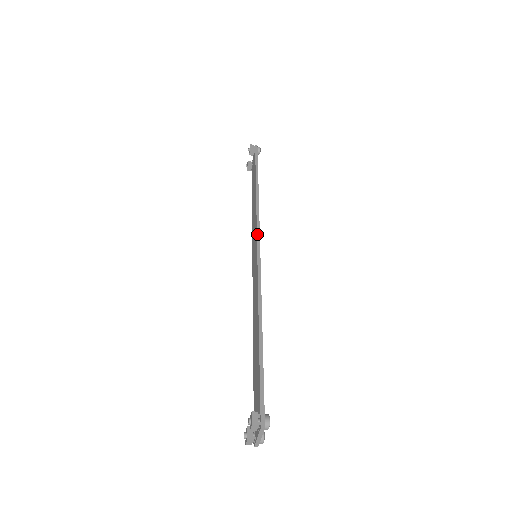
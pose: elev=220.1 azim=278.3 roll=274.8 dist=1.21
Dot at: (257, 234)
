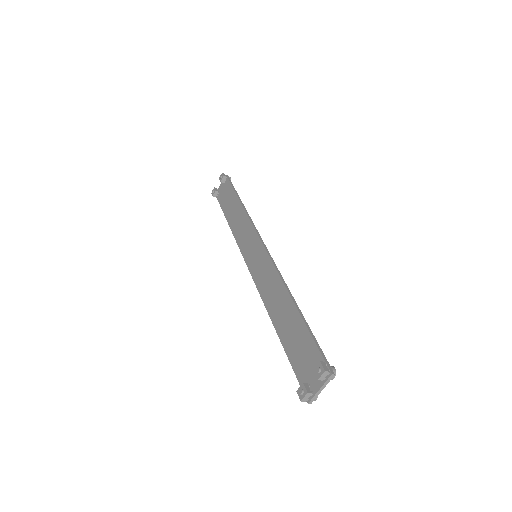
Dot at: (259, 236)
